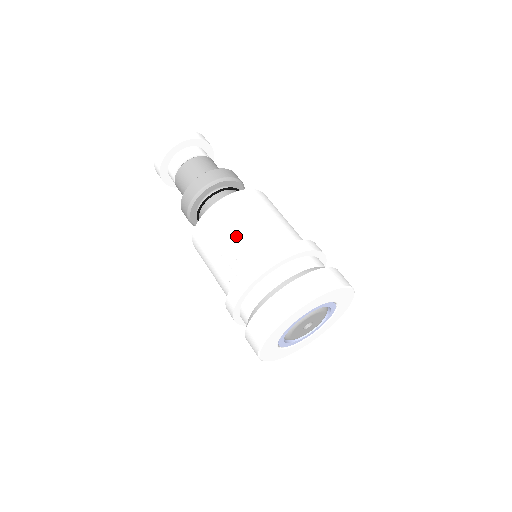
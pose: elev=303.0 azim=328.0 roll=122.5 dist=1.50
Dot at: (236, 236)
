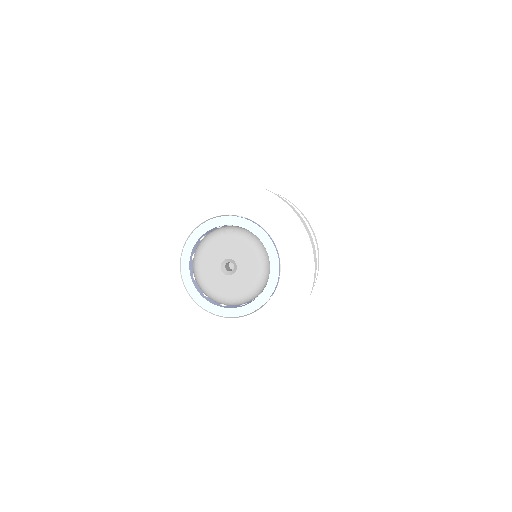
Dot at: occluded
